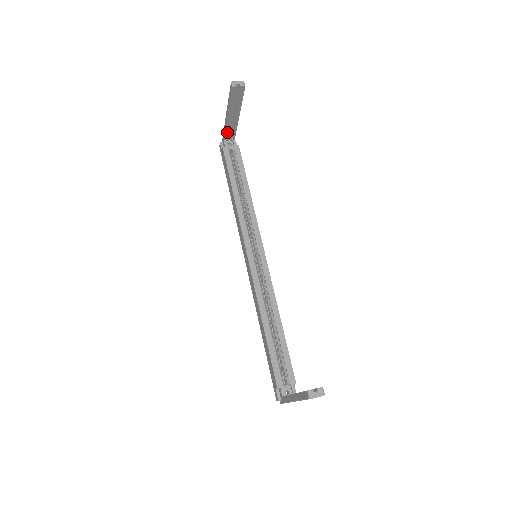
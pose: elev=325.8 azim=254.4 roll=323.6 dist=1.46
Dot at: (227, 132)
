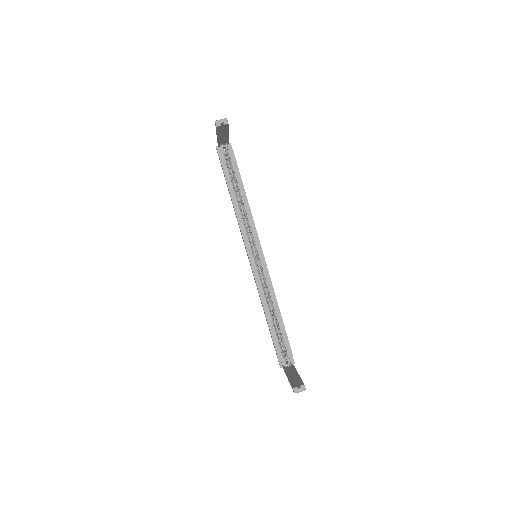
Dot at: (220, 142)
